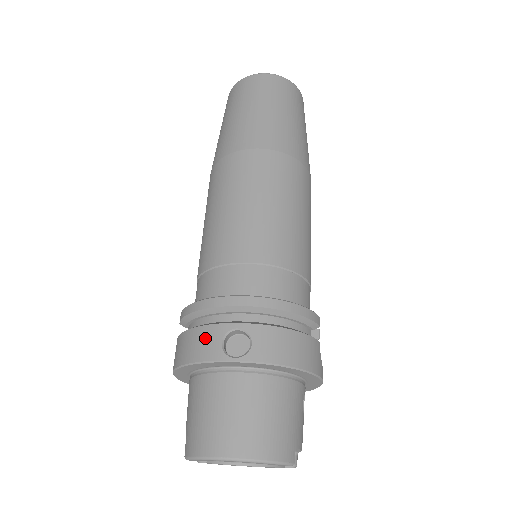
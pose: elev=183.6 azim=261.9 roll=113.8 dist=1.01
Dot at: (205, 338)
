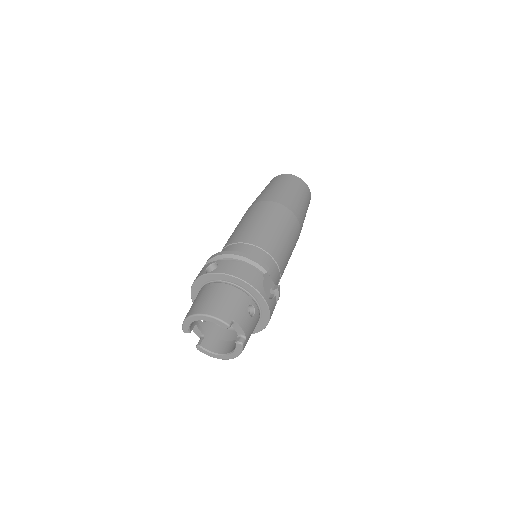
Dot at: (201, 271)
